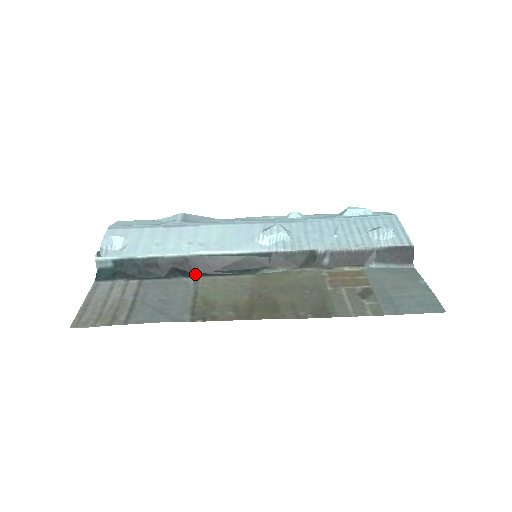
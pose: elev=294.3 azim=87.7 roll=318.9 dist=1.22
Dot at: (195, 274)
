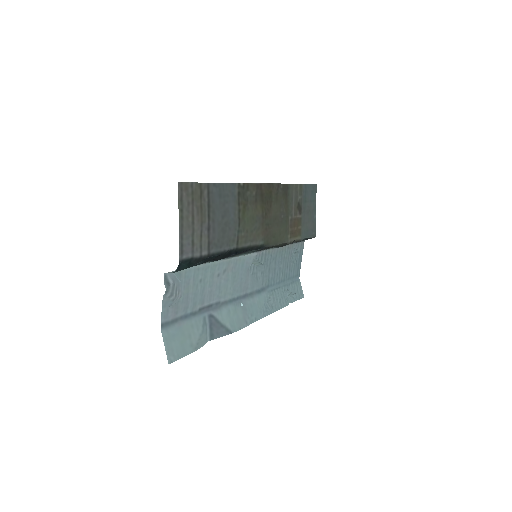
Dot at: (236, 252)
